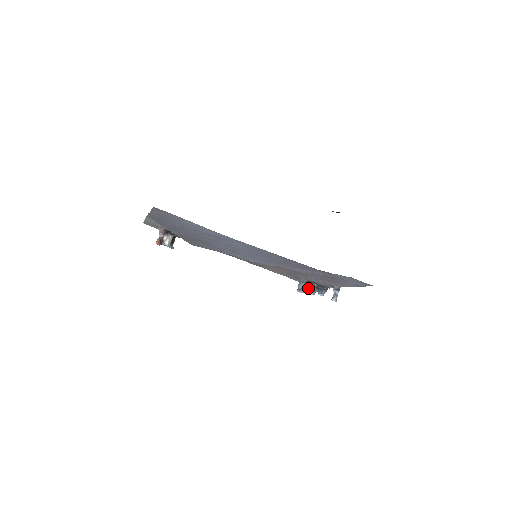
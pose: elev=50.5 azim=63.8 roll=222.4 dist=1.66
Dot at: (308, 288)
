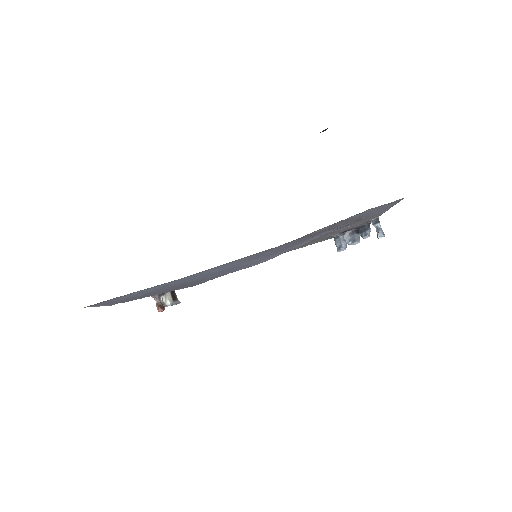
Dot at: (348, 239)
